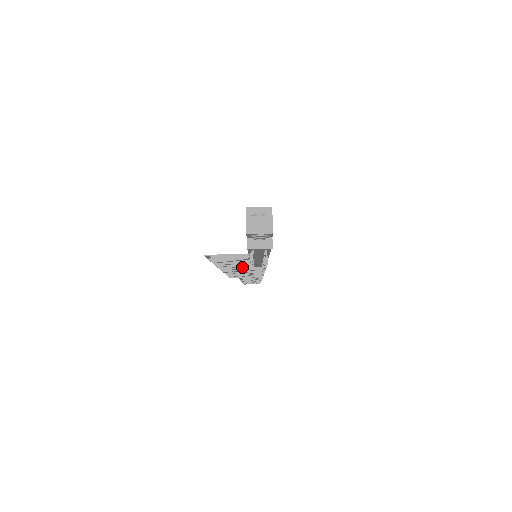
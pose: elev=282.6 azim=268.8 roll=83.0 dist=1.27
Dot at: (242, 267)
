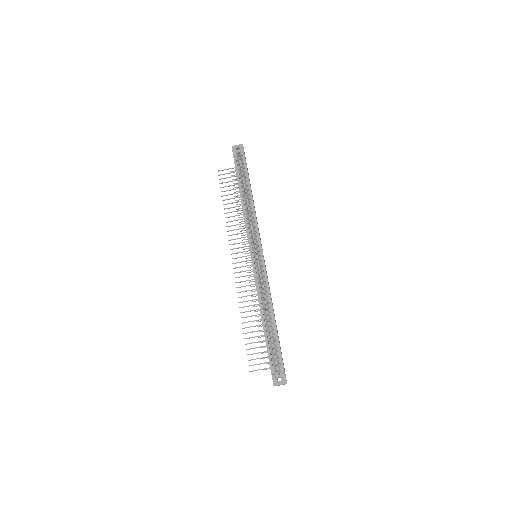
Dot at: occluded
